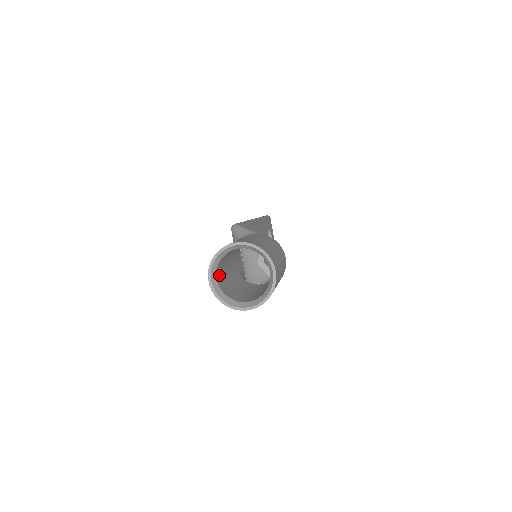
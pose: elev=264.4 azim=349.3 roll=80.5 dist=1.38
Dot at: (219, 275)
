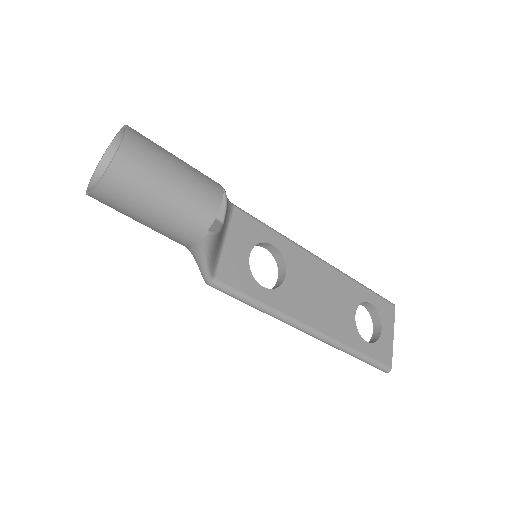
Dot at: occluded
